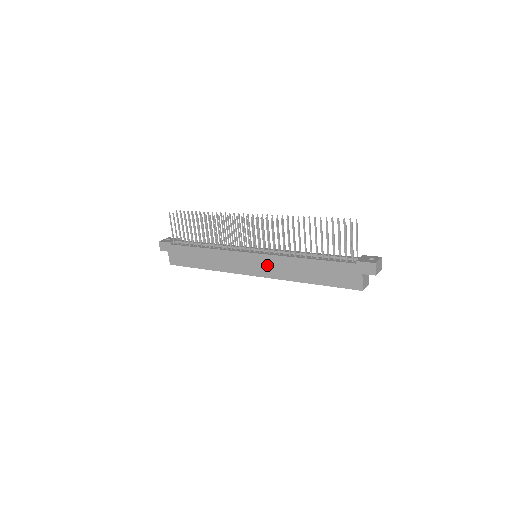
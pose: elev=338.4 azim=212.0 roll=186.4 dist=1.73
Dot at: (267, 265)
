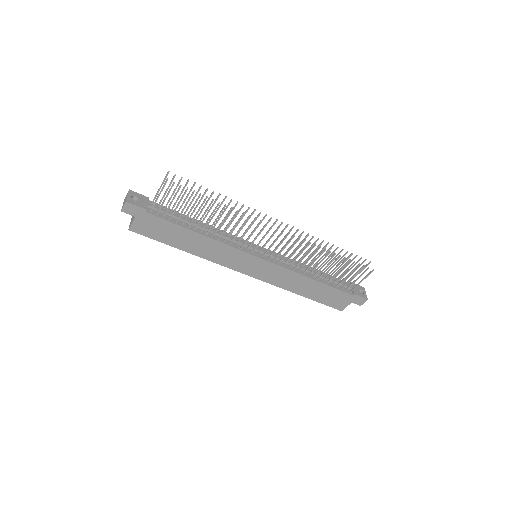
Dot at: (270, 272)
